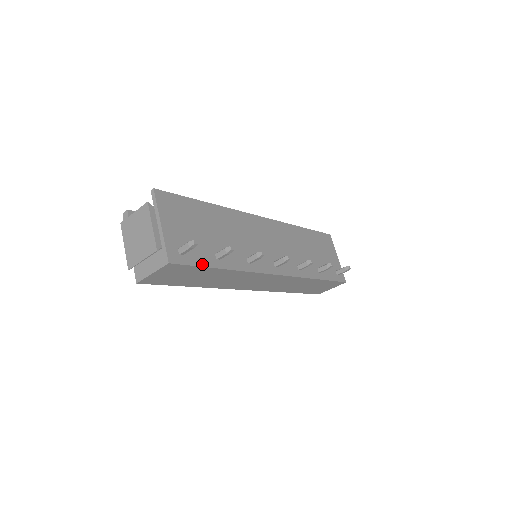
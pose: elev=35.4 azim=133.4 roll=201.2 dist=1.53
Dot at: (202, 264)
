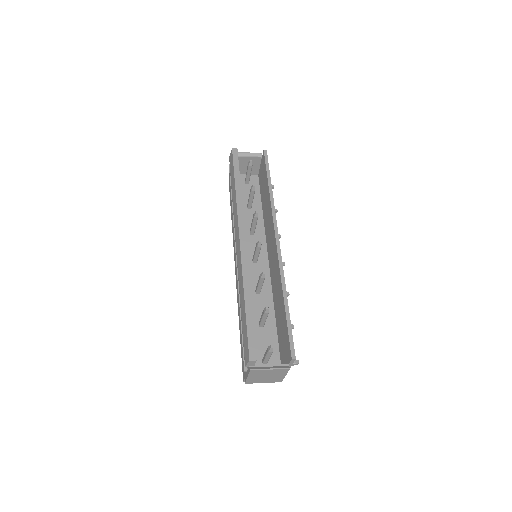
Dot at: occluded
